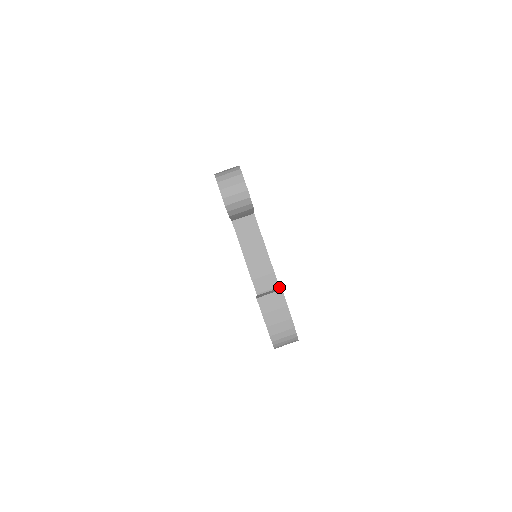
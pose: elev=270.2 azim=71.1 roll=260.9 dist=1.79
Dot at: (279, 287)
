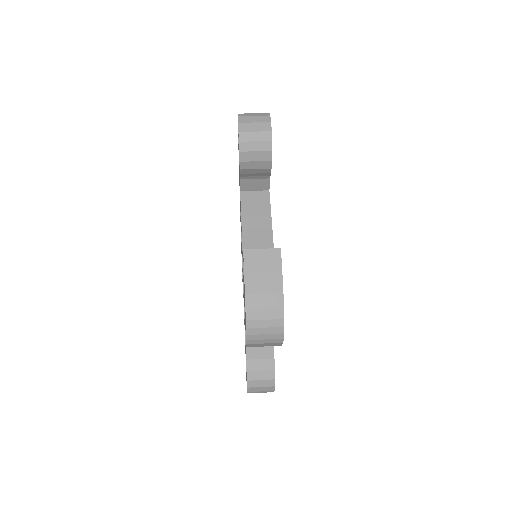
Dot at: occluded
